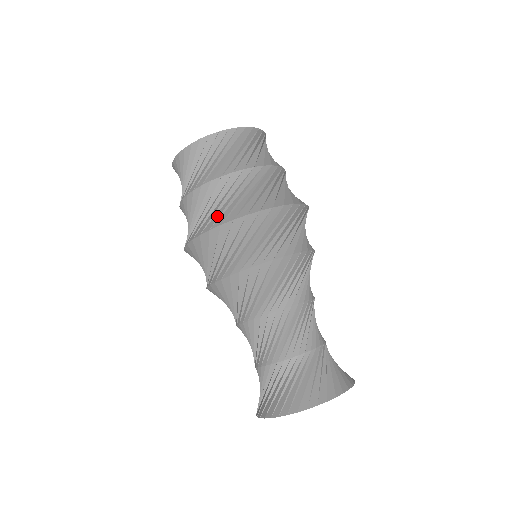
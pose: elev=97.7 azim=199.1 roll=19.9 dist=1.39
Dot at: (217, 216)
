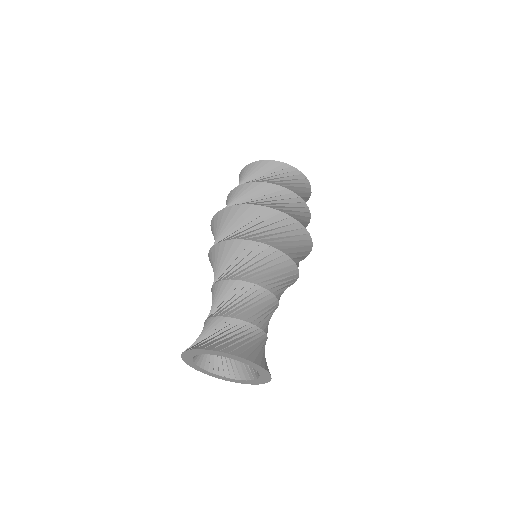
Dot at: (244, 201)
